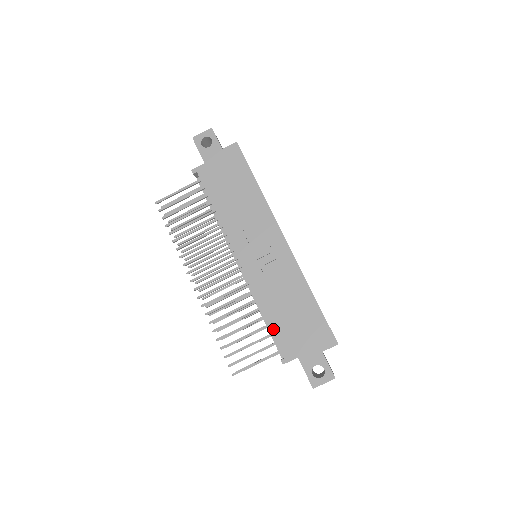
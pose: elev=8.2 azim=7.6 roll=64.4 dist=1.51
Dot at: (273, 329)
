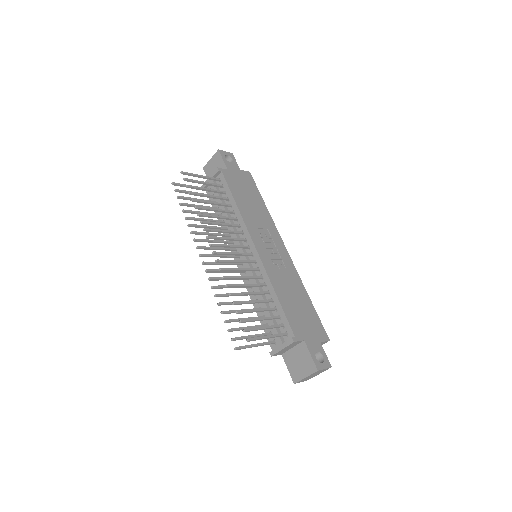
Dot at: (284, 310)
